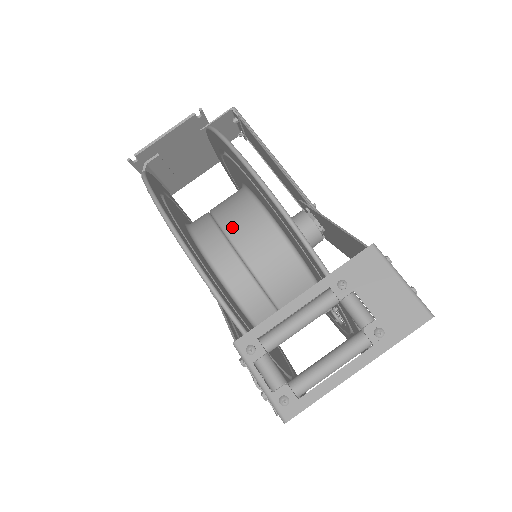
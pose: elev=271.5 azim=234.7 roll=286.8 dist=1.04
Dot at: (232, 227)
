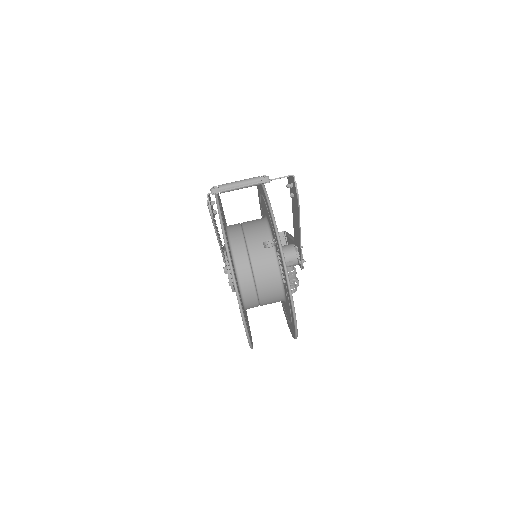
Dot at: occluded
